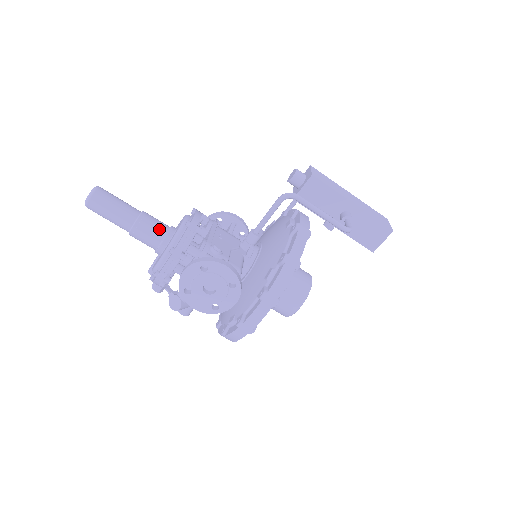
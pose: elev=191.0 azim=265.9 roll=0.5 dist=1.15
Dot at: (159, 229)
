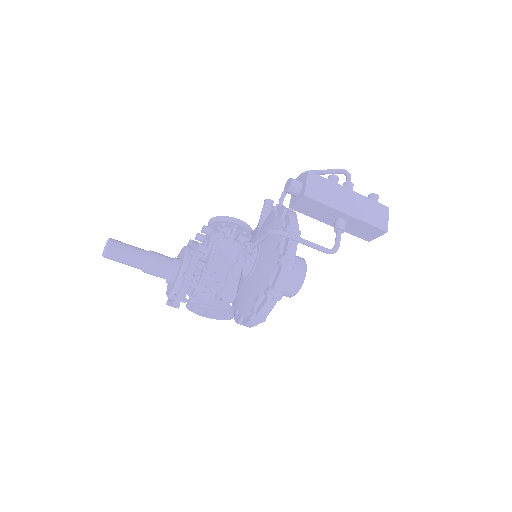
Dot at: (165, 270)
